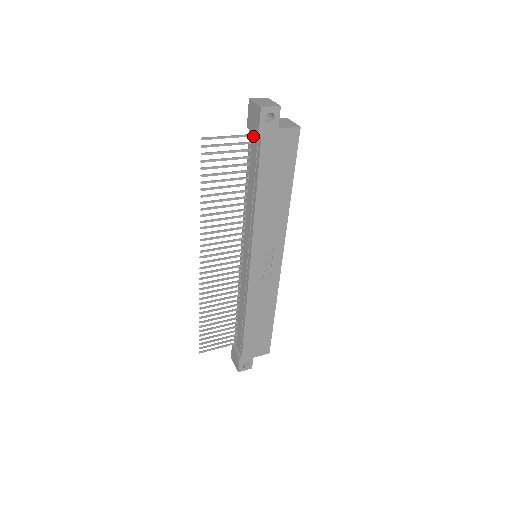
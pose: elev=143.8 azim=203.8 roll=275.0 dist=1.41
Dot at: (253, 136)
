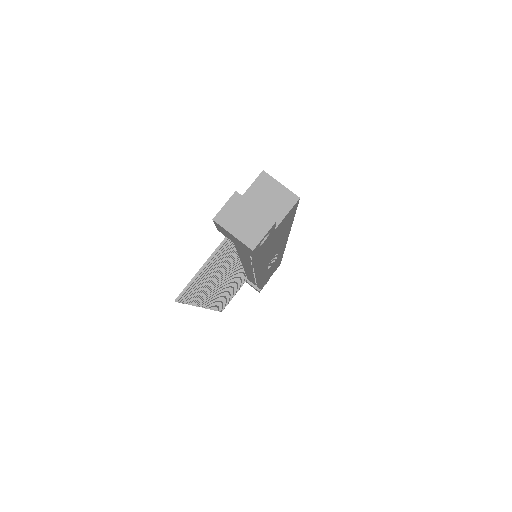
Dot at: occluded
